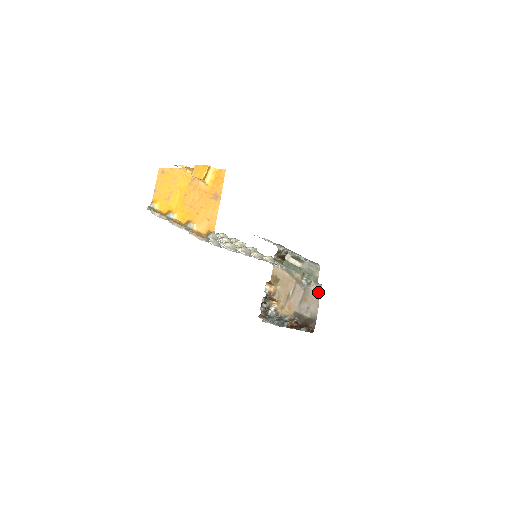
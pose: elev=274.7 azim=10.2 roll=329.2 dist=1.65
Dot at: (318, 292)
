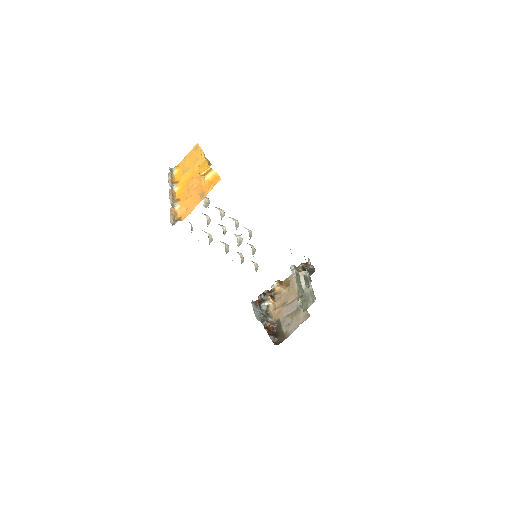
Dot at: (304, 319)
